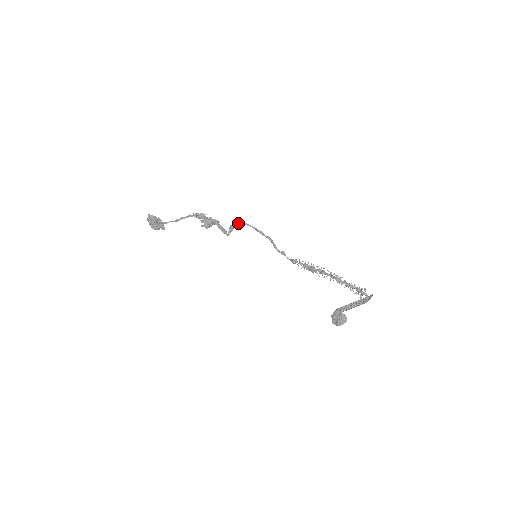
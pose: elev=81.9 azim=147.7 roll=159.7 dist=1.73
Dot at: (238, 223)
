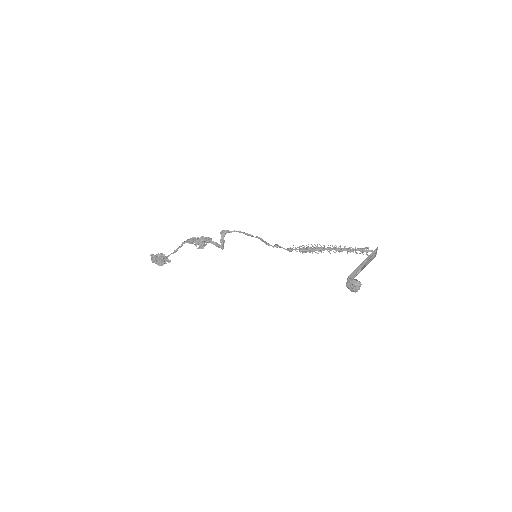
Dot at: (226, 233)
